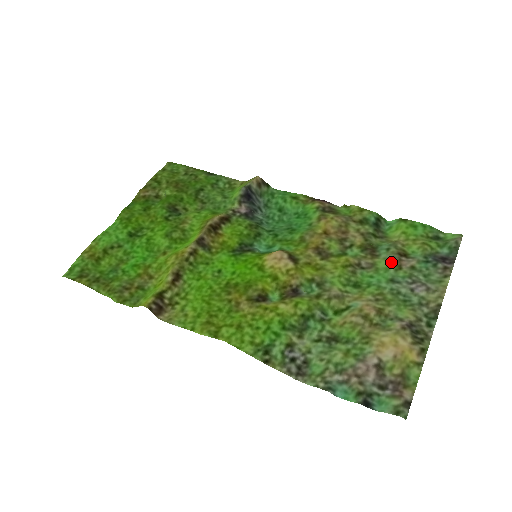
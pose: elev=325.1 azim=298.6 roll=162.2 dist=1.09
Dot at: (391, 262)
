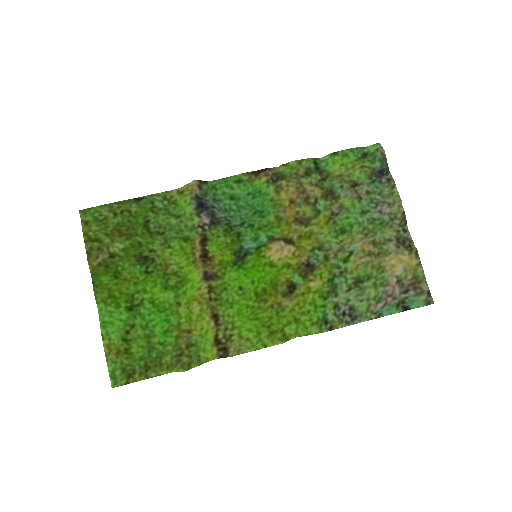
Dot at: (352, 197)
